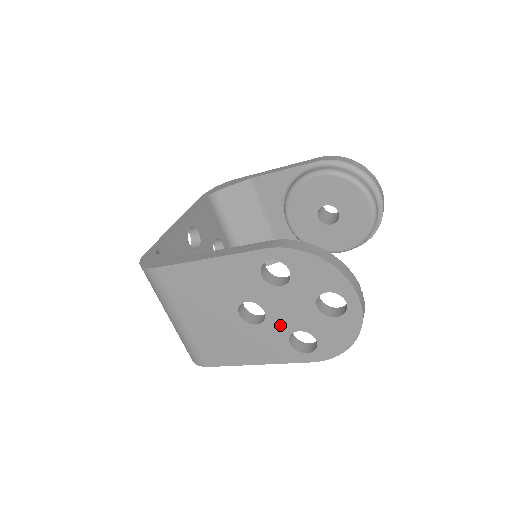
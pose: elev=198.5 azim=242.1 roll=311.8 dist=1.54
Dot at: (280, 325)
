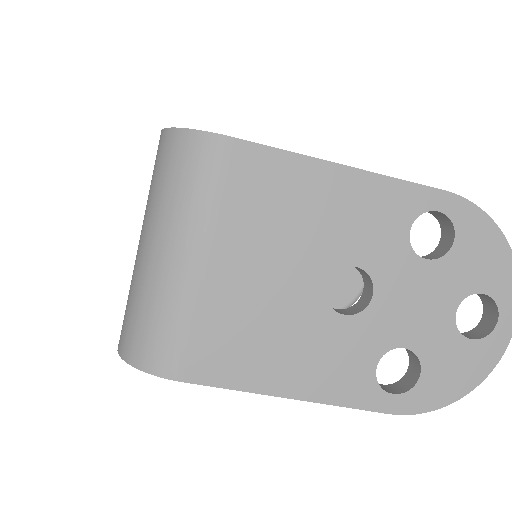
Dot at: (382, 328)
